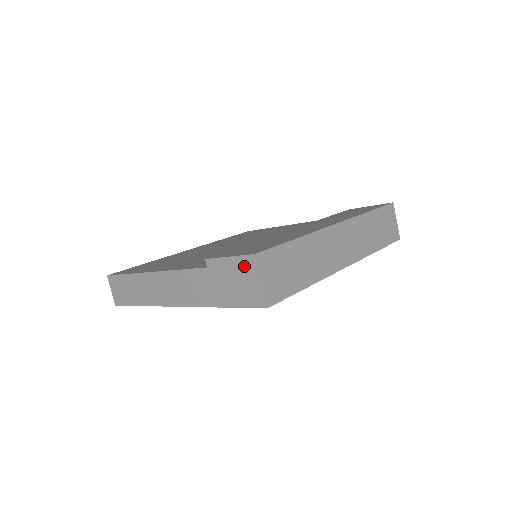
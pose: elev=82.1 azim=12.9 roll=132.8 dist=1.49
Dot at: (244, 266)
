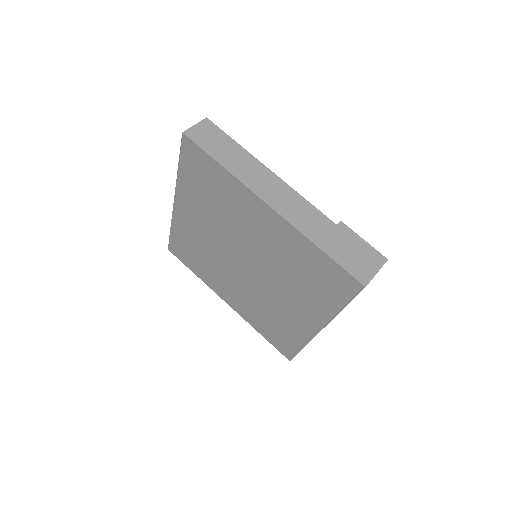
Dot at: (372, 255)
